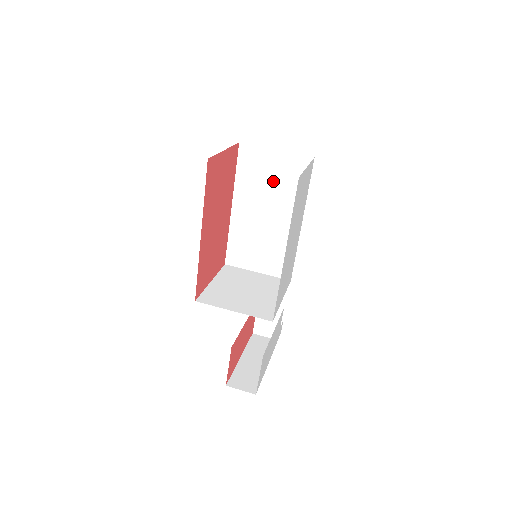
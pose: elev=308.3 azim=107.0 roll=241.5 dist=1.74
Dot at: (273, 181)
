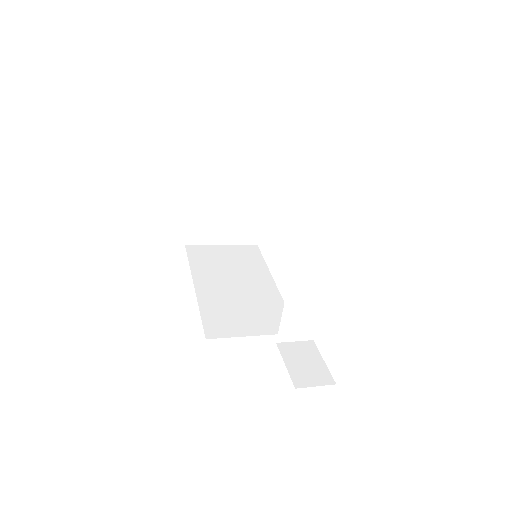
Dot at: (229, 262)
